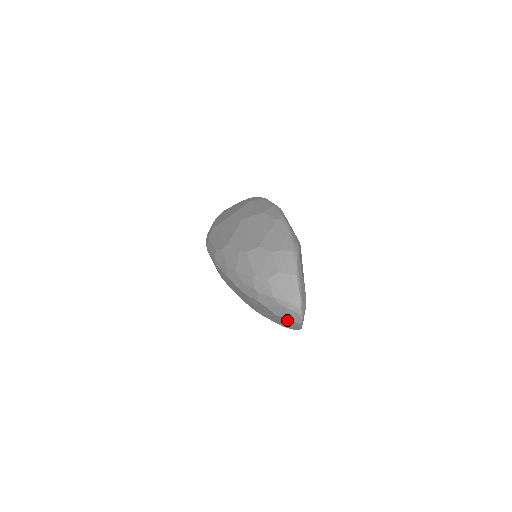
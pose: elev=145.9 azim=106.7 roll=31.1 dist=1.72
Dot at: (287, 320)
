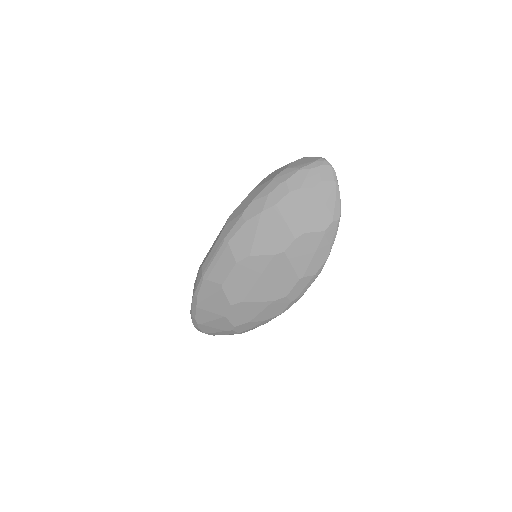
Dot at: (324, 188)
